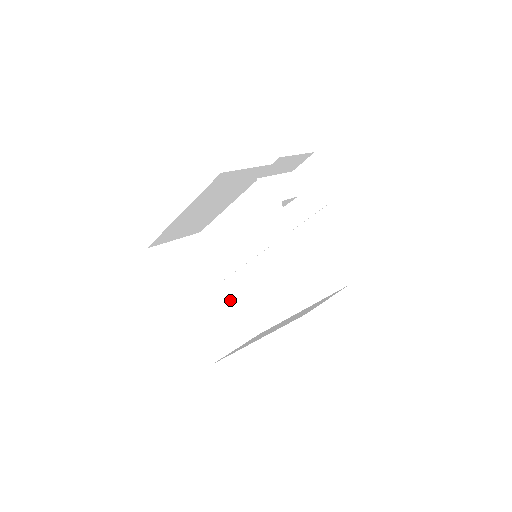
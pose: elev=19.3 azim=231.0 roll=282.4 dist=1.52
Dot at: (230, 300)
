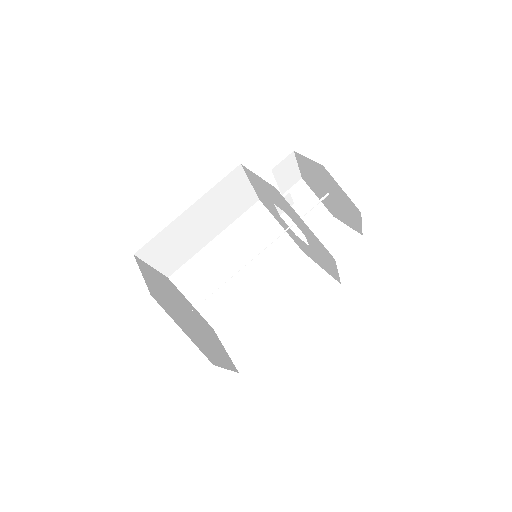
Dot at: (207, 334)
